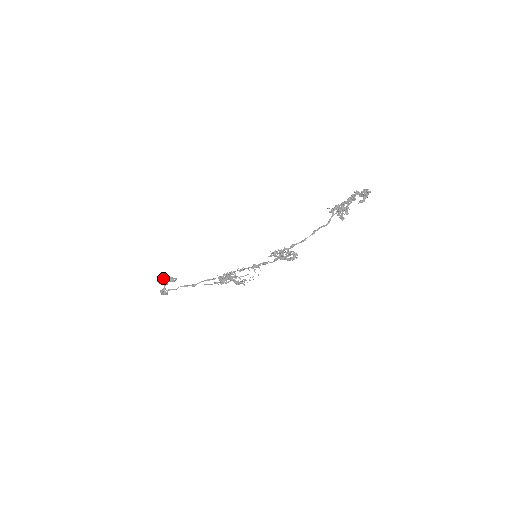
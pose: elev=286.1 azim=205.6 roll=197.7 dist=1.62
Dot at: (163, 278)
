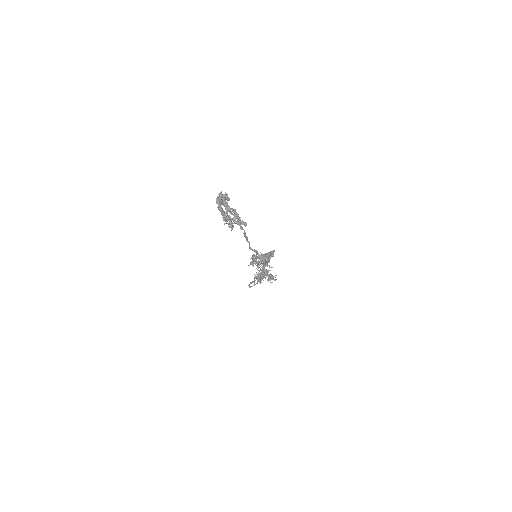
Dot at: occluded
